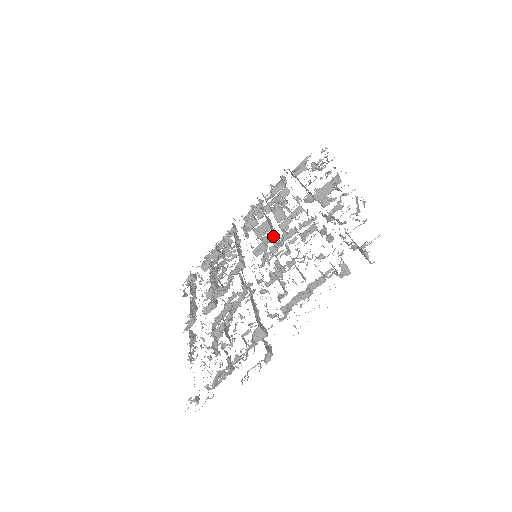
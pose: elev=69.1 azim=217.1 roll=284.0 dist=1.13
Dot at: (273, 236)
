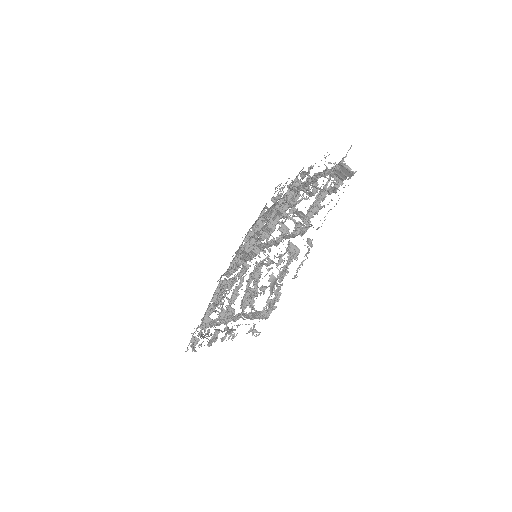
Dot at: (266, 227)
